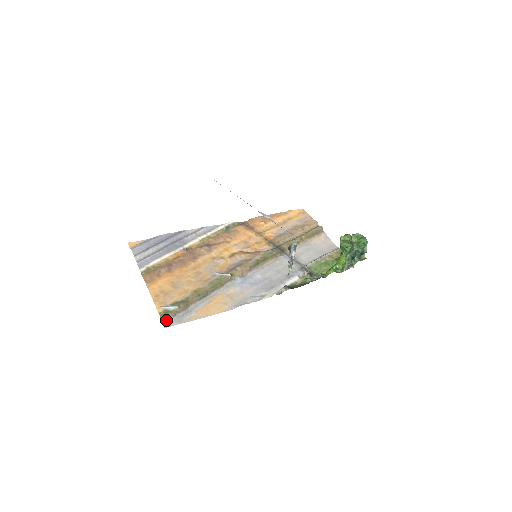
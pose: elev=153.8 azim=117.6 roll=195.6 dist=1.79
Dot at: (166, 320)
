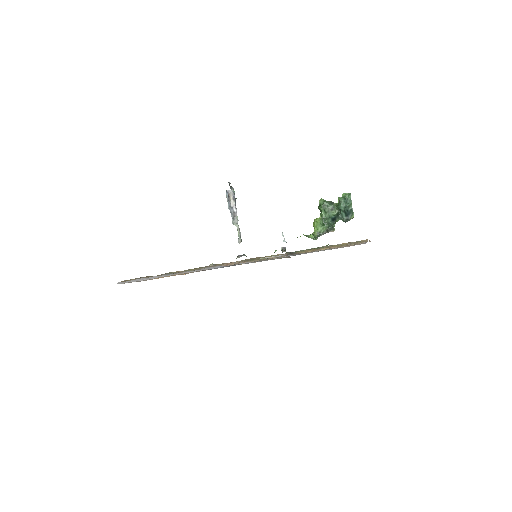
Dot at: (124, 281)
